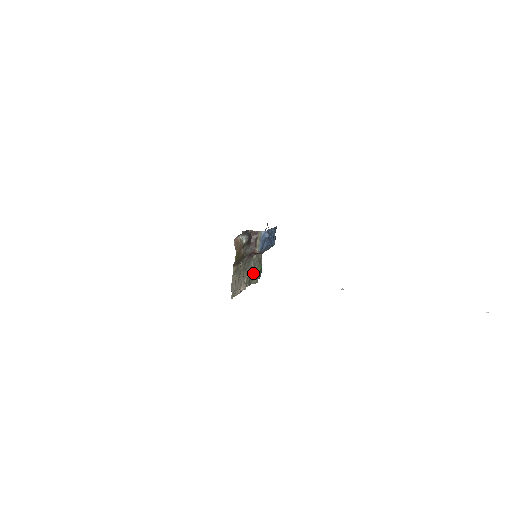
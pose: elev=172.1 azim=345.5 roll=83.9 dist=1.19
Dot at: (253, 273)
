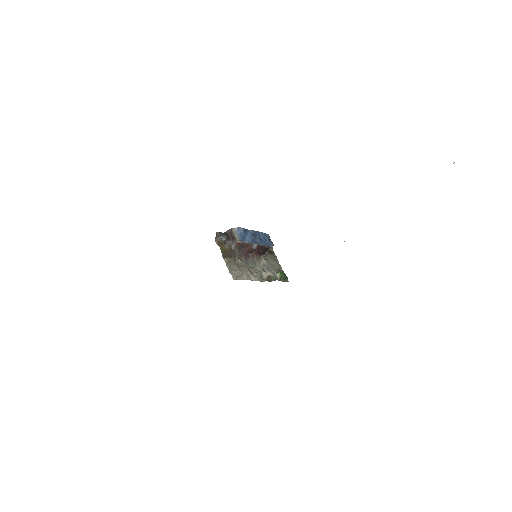
Dot at: (271, 276)
